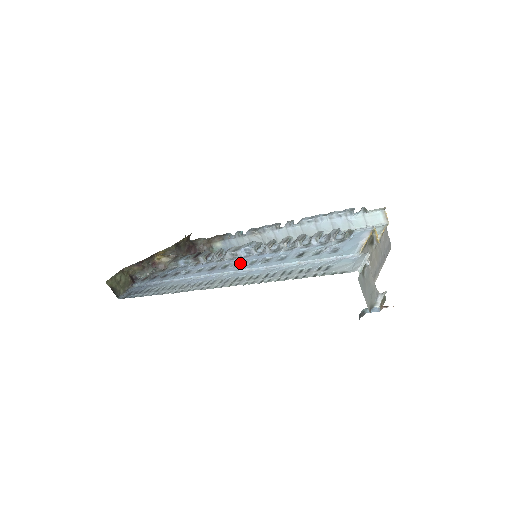
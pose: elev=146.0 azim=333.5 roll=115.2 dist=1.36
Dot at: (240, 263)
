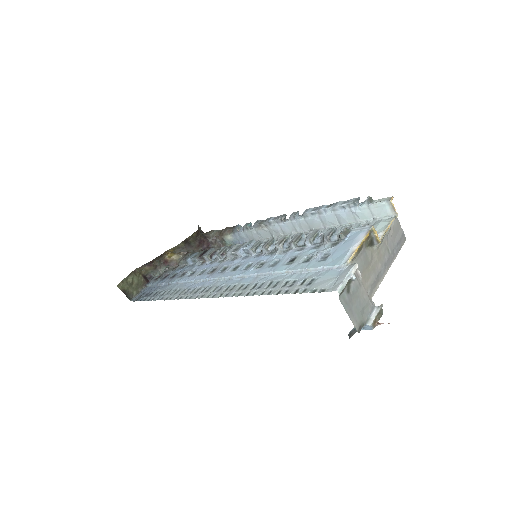
Dot at: (237, 266)
